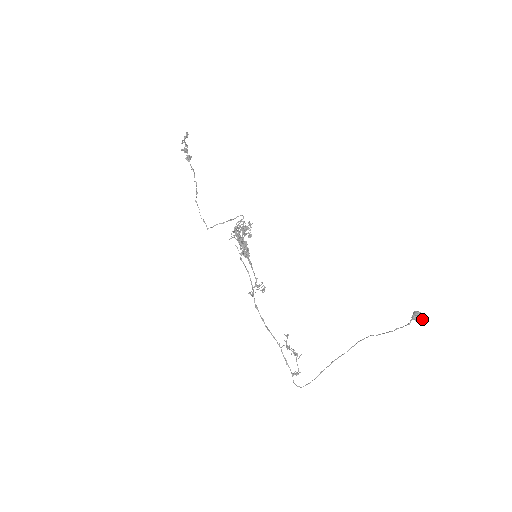
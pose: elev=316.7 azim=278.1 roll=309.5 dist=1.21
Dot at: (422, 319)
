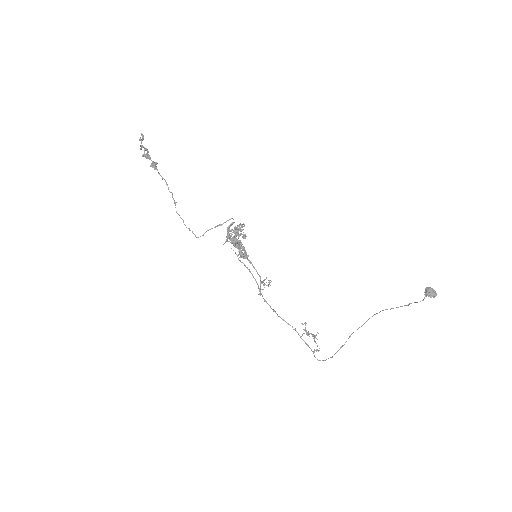
Dot at: (435, 295)
